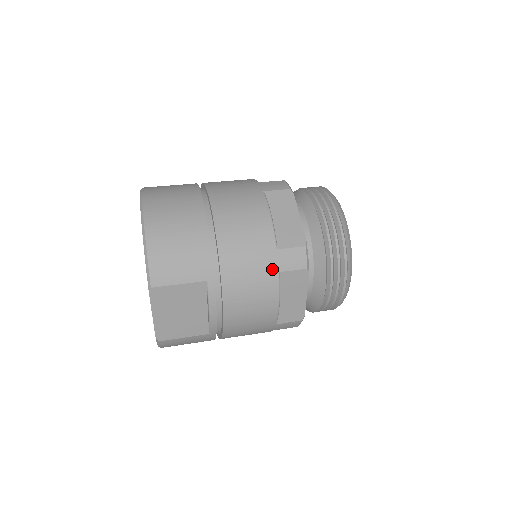
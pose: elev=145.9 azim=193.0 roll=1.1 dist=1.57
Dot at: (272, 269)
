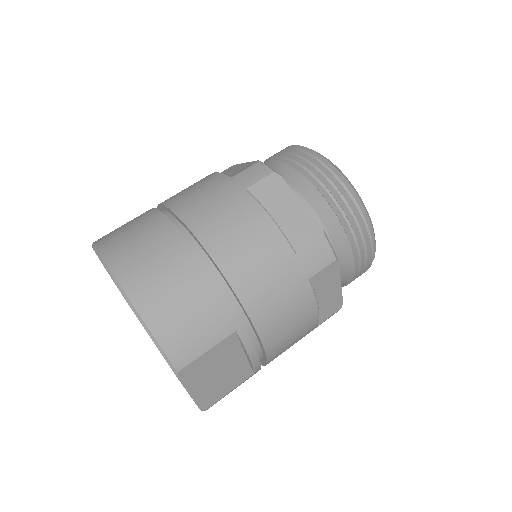
Dot at: (300, 280)
